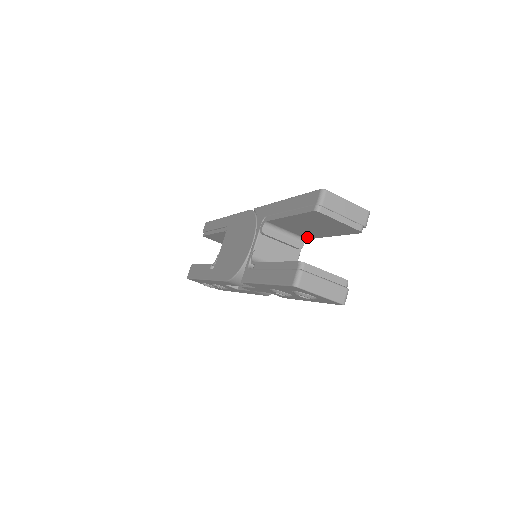
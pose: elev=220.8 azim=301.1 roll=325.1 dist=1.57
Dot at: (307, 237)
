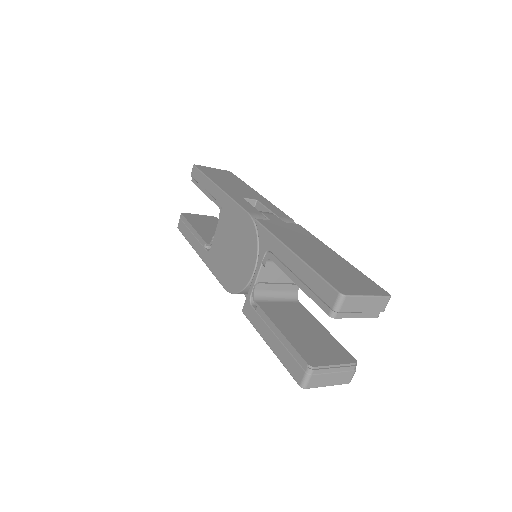
Dot at: occluded
